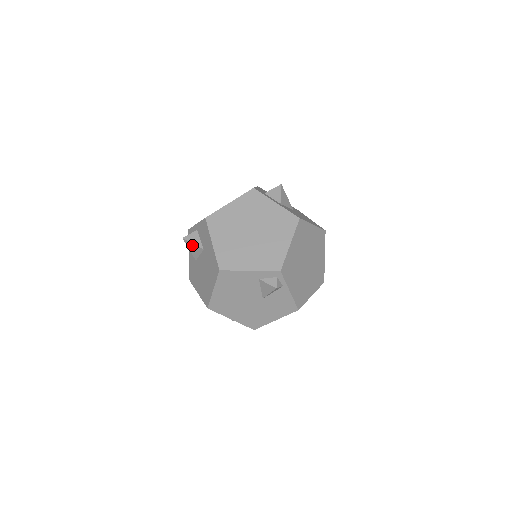
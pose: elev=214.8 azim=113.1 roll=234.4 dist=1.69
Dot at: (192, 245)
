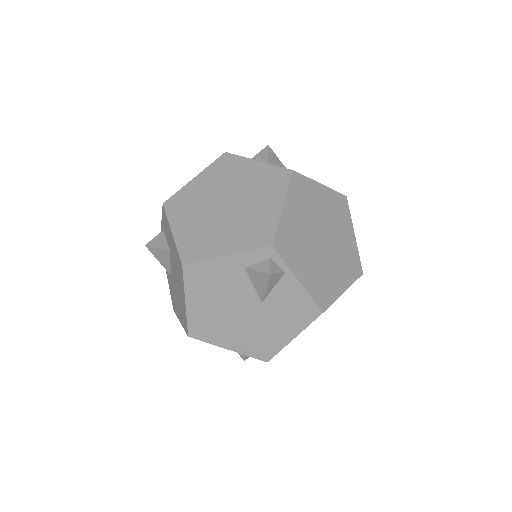
Dot at: (157, 251)
